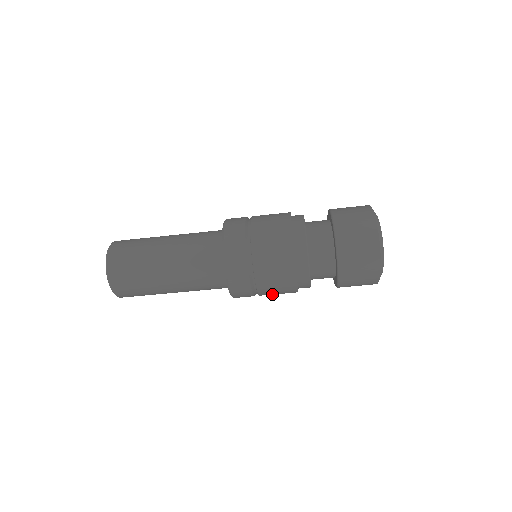
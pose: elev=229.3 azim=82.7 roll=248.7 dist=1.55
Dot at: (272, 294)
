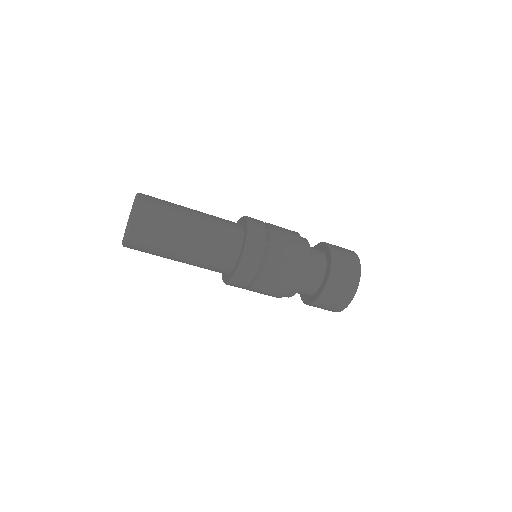
Dot at: (261, 291)
